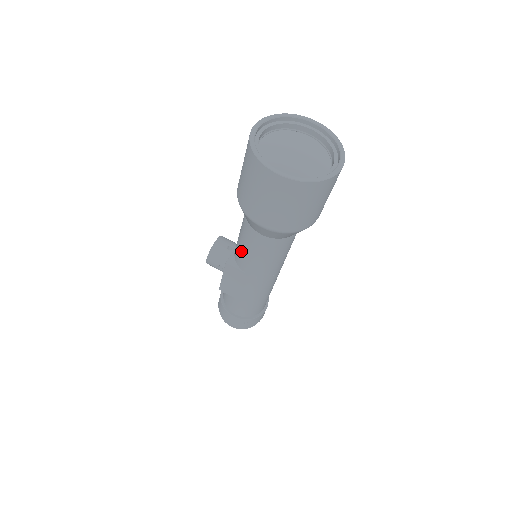
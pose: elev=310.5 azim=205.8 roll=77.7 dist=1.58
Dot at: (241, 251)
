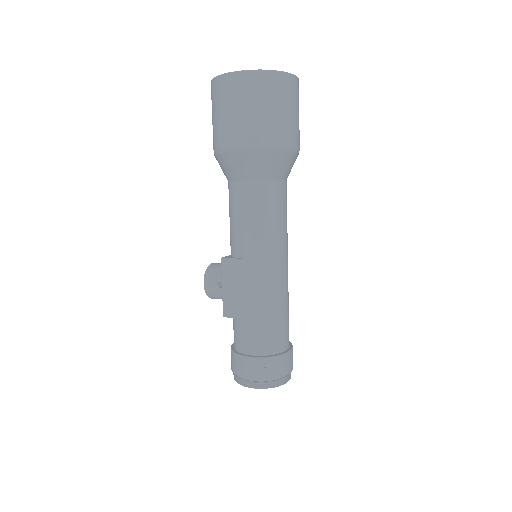
Dot at: (233, 230)
